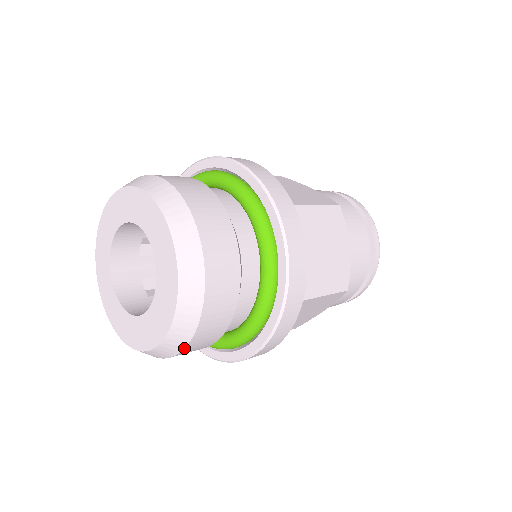
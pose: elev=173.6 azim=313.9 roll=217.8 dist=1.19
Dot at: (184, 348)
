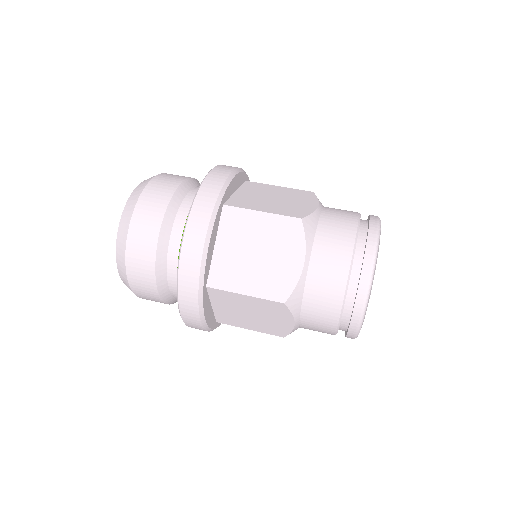
Dot at: (131, 289)
